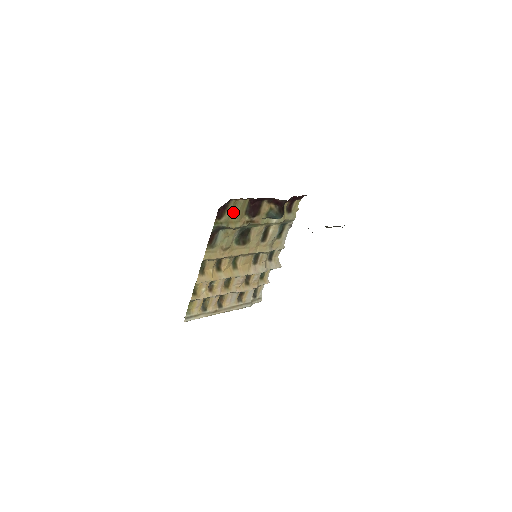
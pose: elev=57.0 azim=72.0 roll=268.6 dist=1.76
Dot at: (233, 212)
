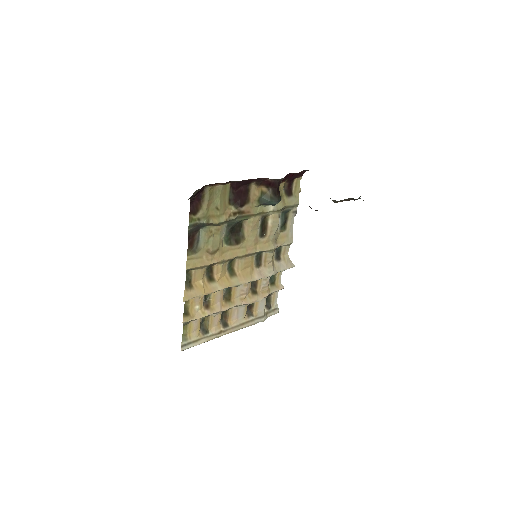
Dot at: (212, 203)
